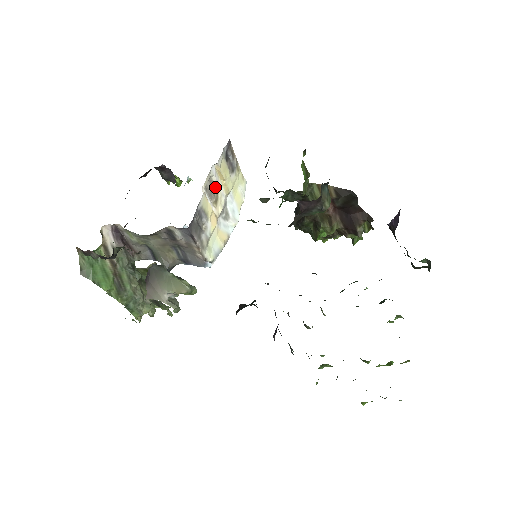
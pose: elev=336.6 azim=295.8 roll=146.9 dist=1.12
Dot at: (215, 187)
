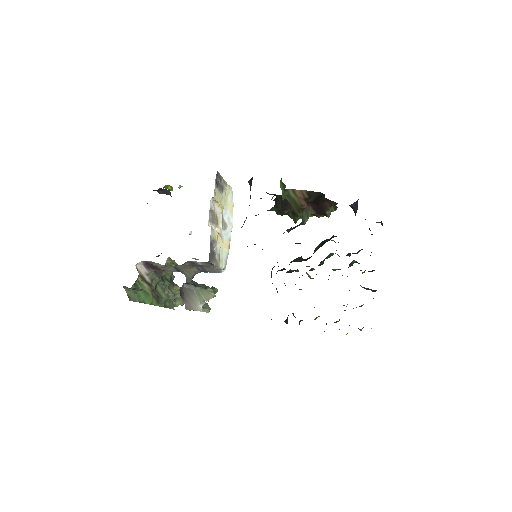
Dot at: (214, 212)
